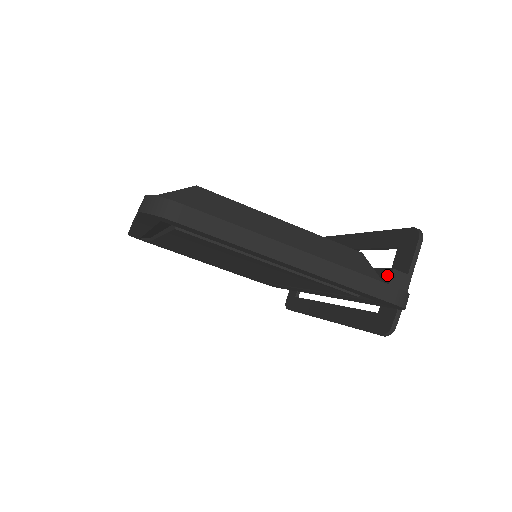
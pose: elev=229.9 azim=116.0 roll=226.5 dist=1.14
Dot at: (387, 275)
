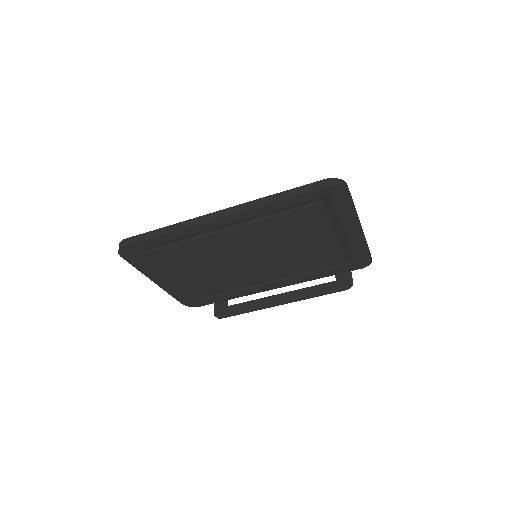
Dot at: occluded
